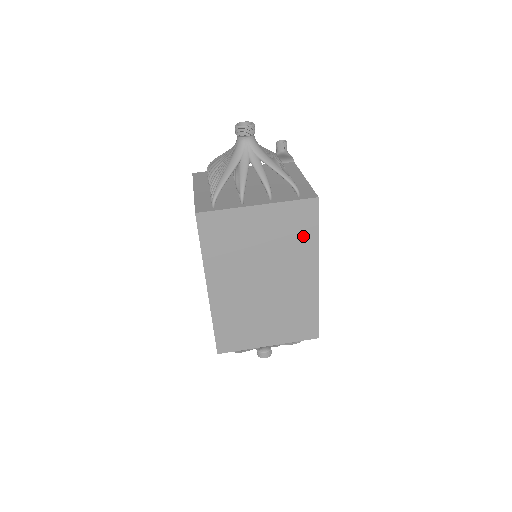
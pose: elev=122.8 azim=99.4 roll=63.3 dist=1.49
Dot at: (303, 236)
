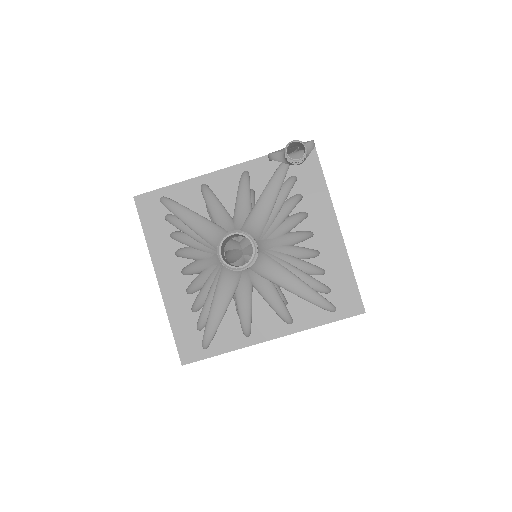
Dot at: occluded
